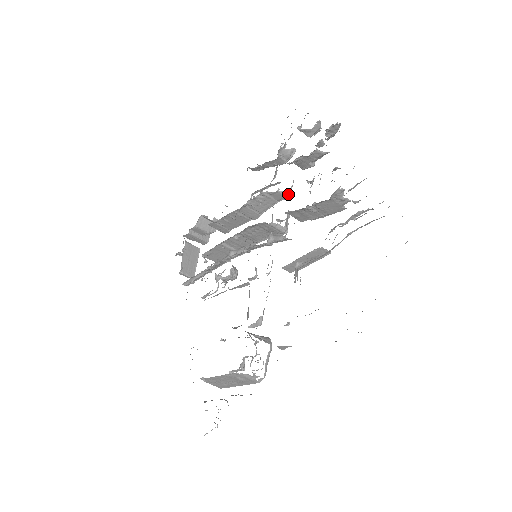
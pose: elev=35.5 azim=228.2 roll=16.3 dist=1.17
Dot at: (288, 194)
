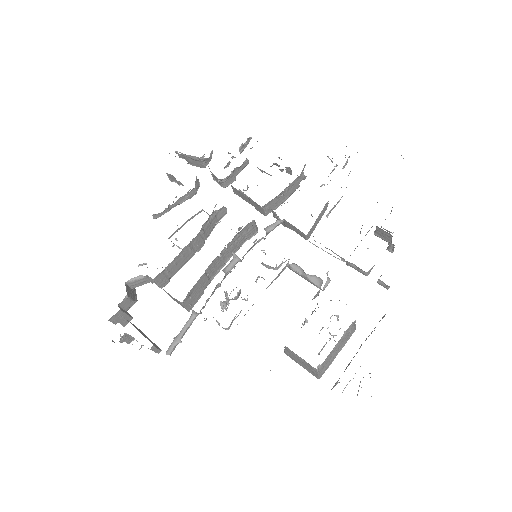
Dot at: (226, 210)
